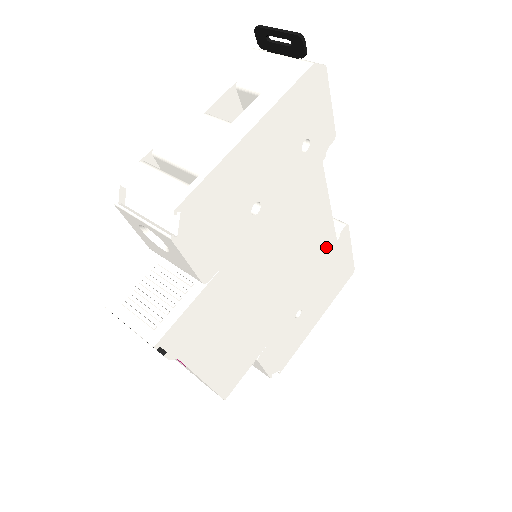
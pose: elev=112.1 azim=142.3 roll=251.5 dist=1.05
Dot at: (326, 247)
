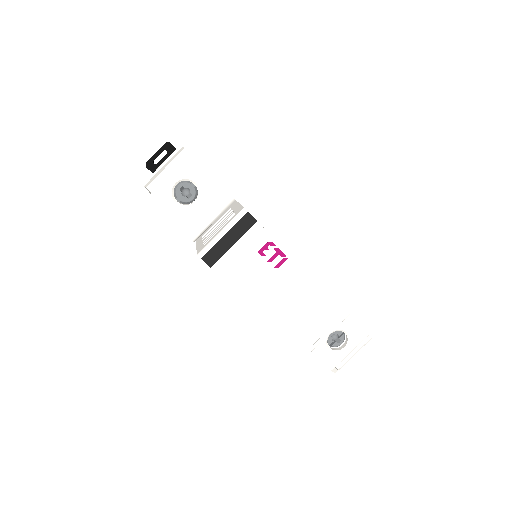
Dot at: occluded
